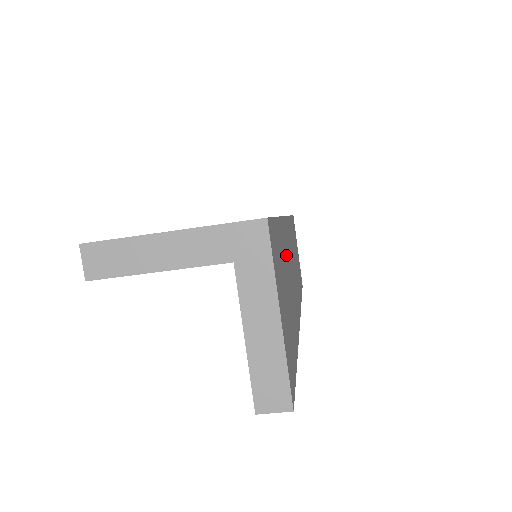
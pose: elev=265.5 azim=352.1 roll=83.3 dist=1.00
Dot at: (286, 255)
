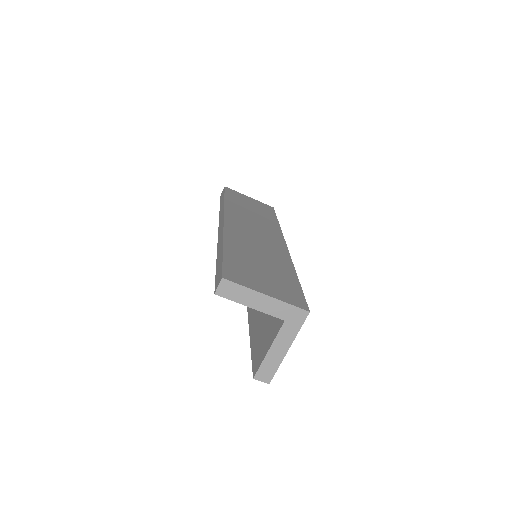
Dot at: occluded
